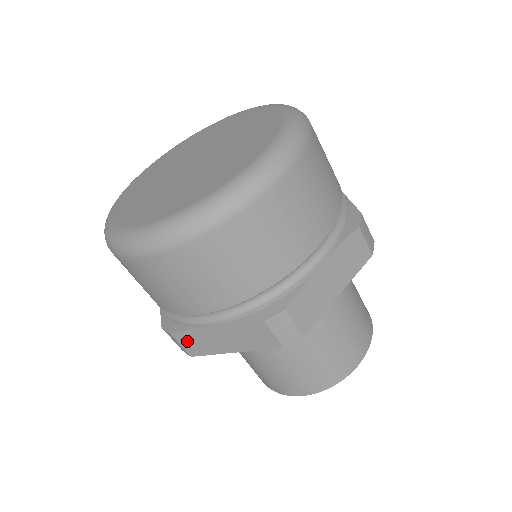
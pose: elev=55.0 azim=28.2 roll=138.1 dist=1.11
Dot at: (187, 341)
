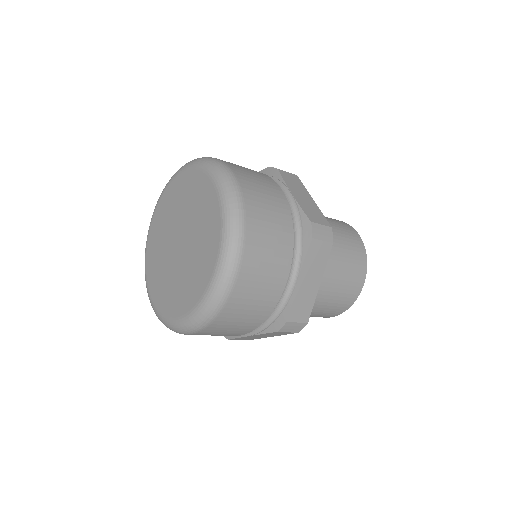
Dot at: (240, 339)
